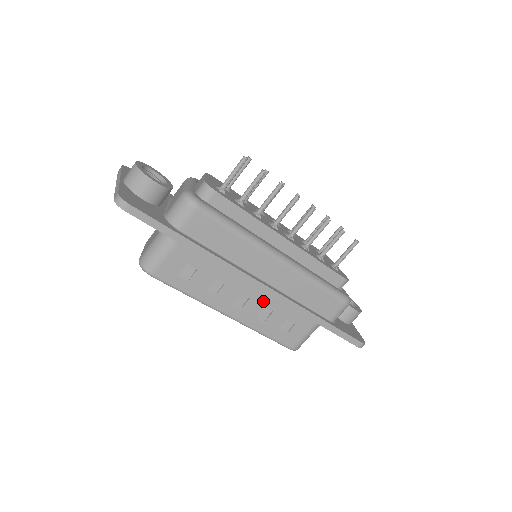
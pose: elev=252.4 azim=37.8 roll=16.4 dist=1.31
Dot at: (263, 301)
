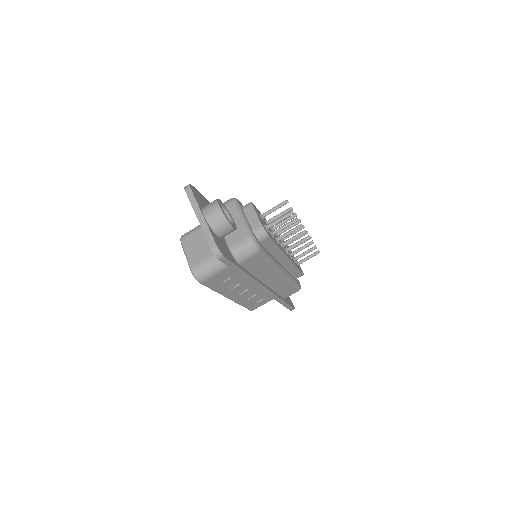
Dot at: (255, 291)
